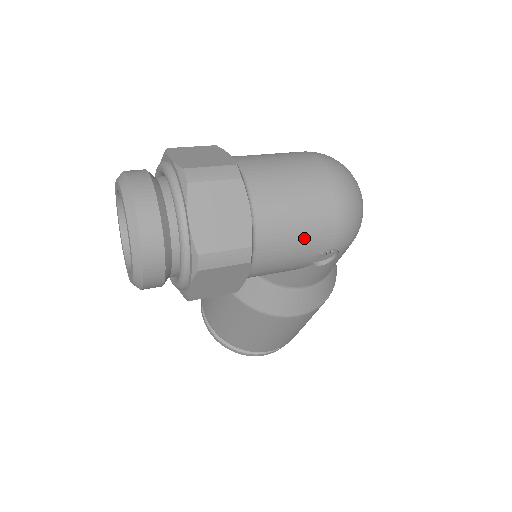
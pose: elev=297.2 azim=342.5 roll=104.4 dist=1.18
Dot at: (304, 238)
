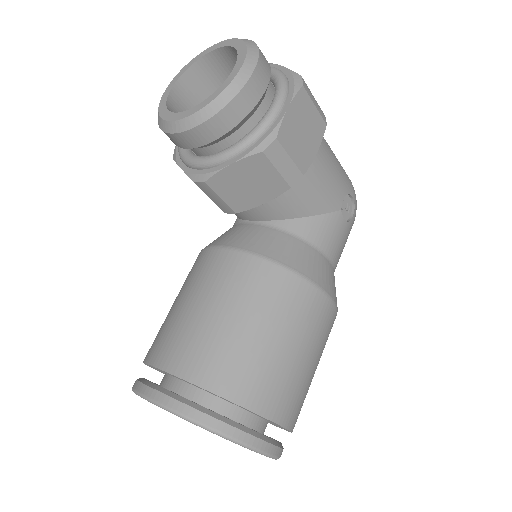
Dot at: (339, 164)
